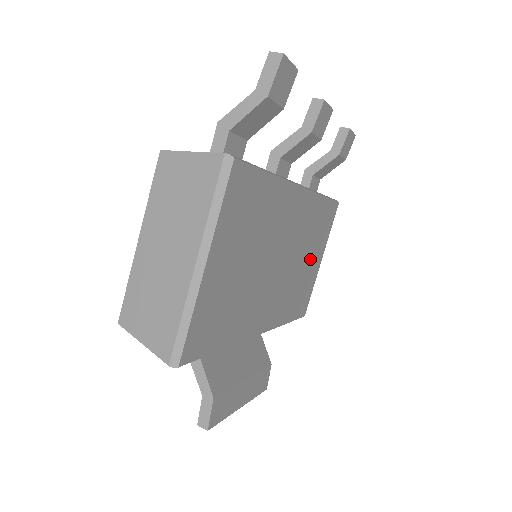
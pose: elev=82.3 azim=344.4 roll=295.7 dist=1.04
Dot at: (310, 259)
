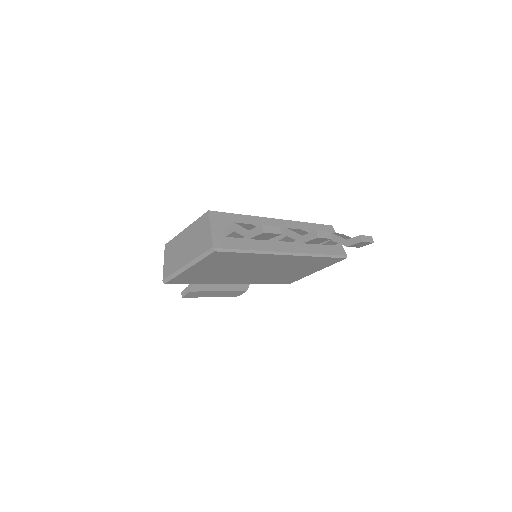
Dot at: (299, 271)
